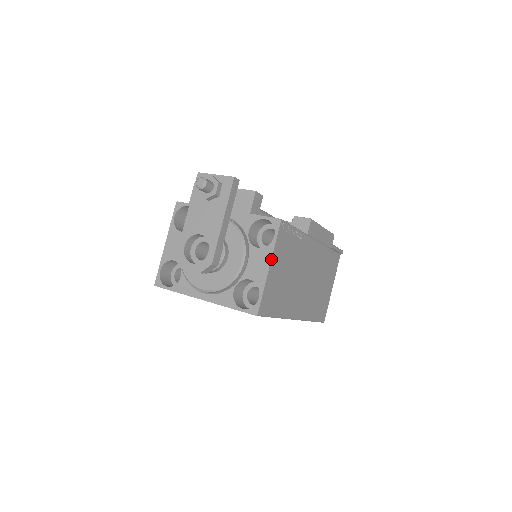
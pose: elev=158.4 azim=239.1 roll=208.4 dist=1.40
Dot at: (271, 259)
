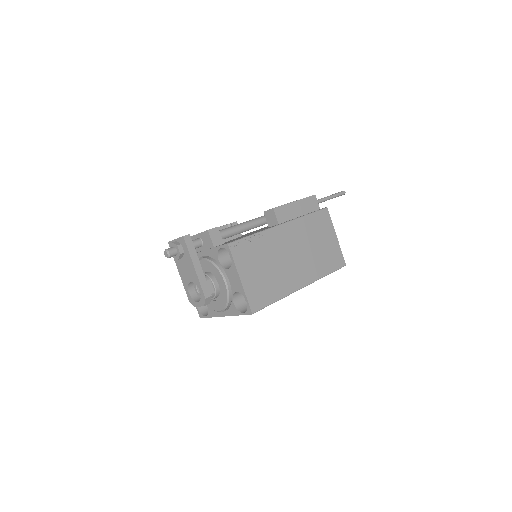
Dot at: (238, 273)
